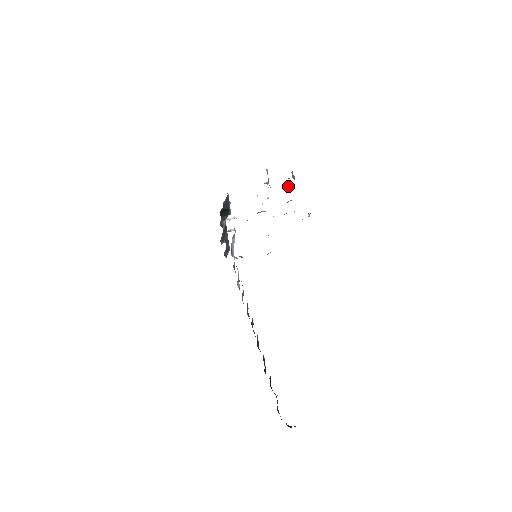
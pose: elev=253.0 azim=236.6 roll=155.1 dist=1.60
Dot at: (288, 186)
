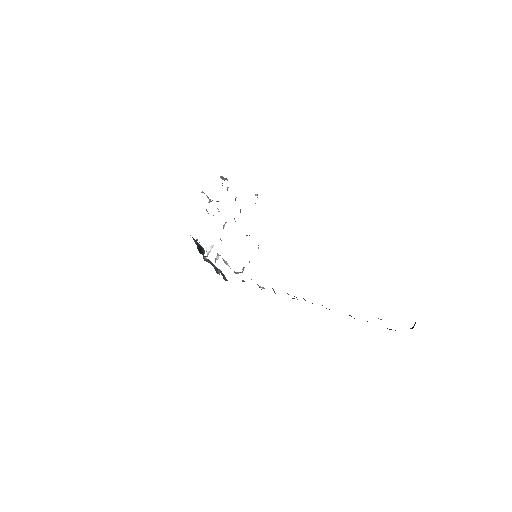
Dot at: occluded
